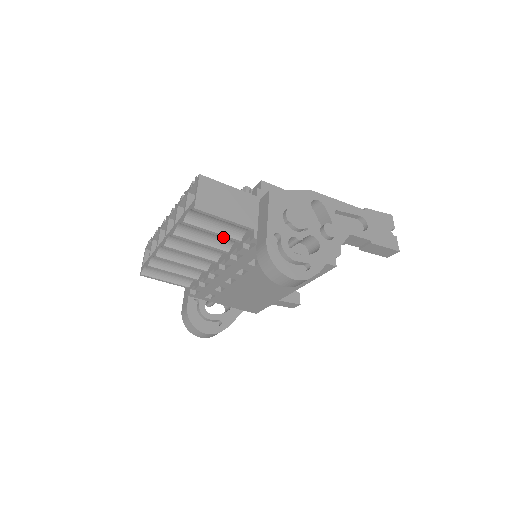
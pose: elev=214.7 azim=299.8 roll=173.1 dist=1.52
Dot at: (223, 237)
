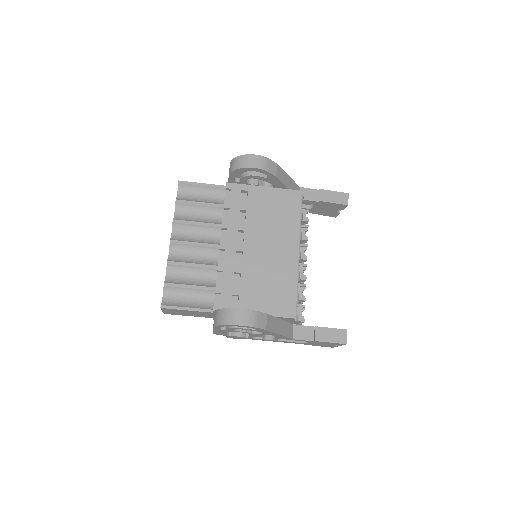
Dot at: (209, 206)
